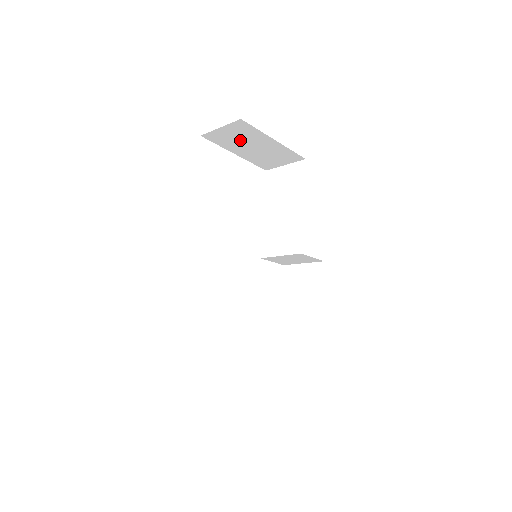
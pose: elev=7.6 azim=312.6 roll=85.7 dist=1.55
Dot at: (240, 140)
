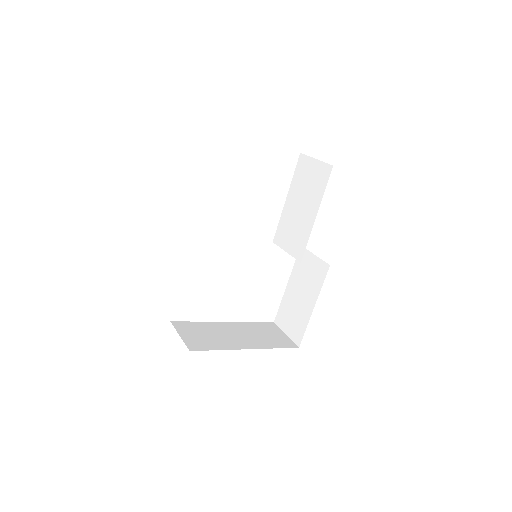
Dot at: occluded
